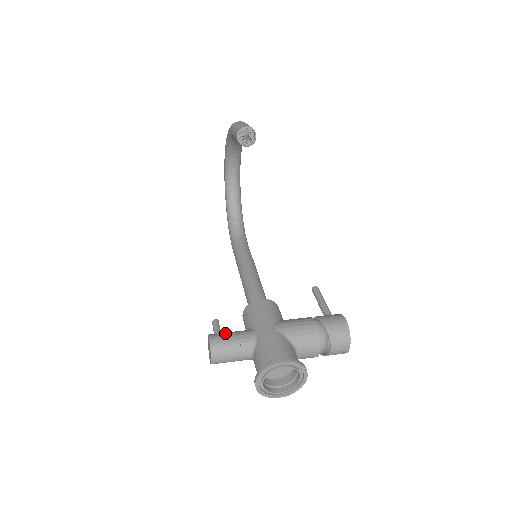
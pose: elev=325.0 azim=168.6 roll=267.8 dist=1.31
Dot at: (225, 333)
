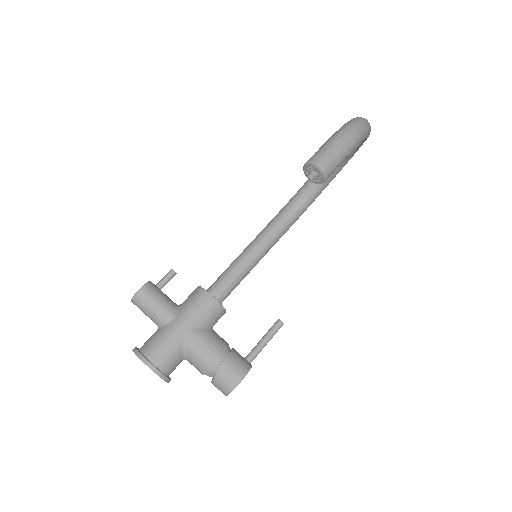
Dot at: (156, 295)
